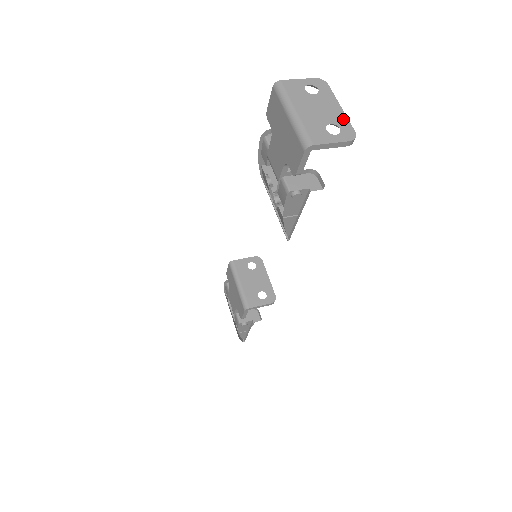
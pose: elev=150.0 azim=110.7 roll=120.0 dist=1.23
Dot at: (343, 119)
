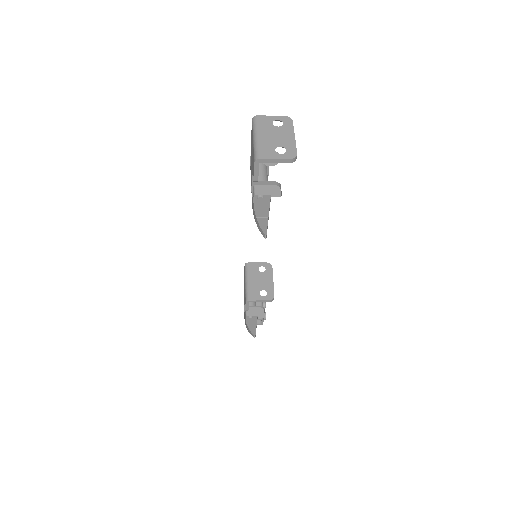
Dot at: (292, 144)
